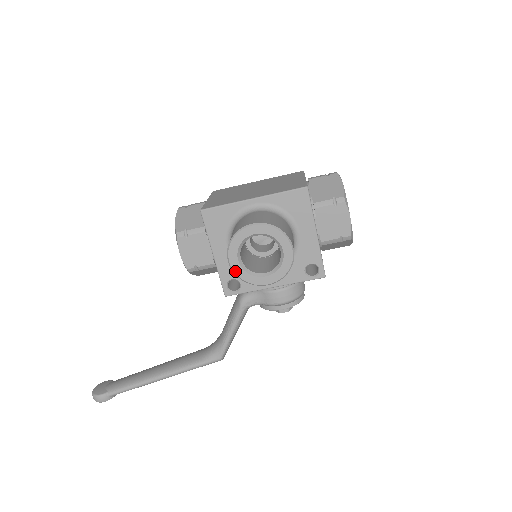
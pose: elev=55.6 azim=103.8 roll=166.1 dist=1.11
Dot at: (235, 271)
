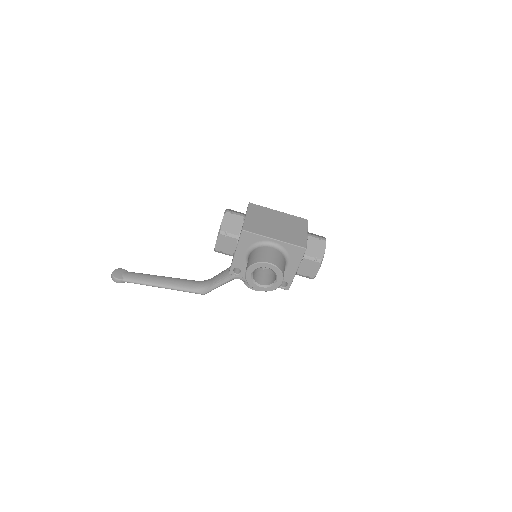
Dot at: (246, 277)
